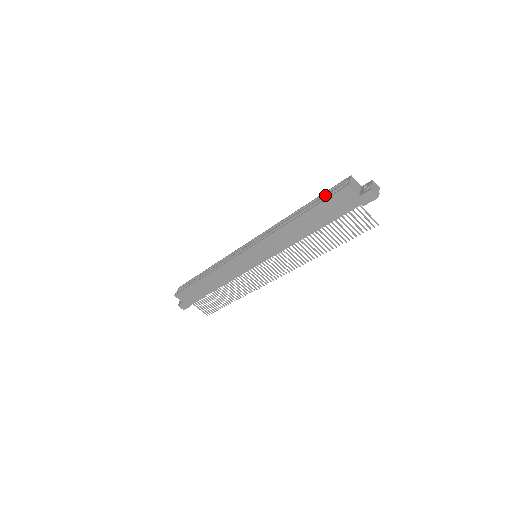
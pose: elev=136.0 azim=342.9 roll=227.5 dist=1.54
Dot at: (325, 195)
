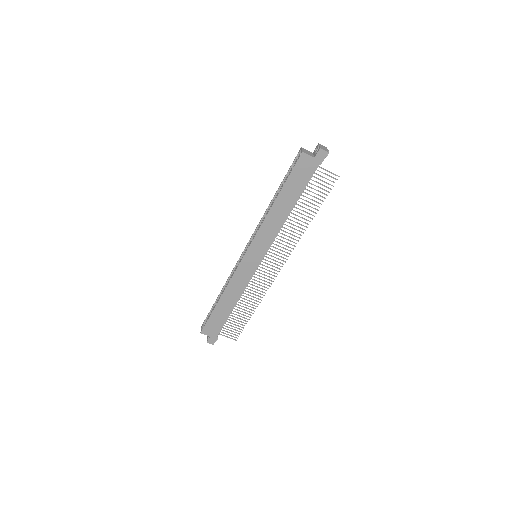
Dot at: (289, 173)
